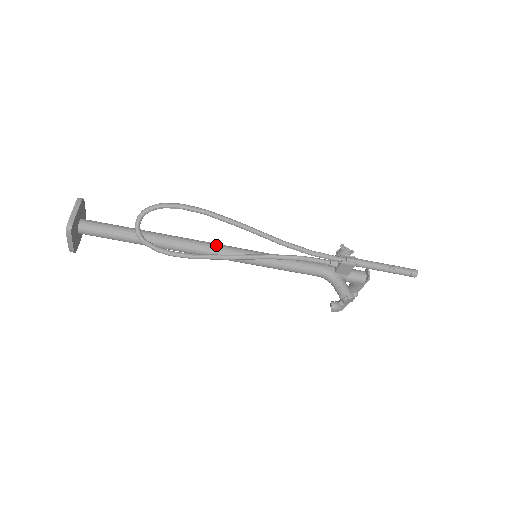
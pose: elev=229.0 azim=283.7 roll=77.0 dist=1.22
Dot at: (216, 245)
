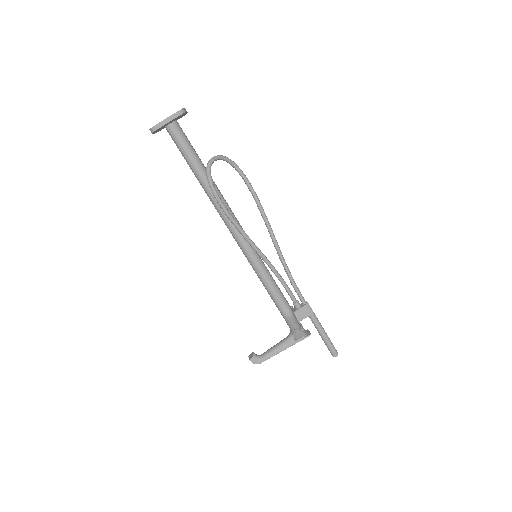
Dot at: occluded
